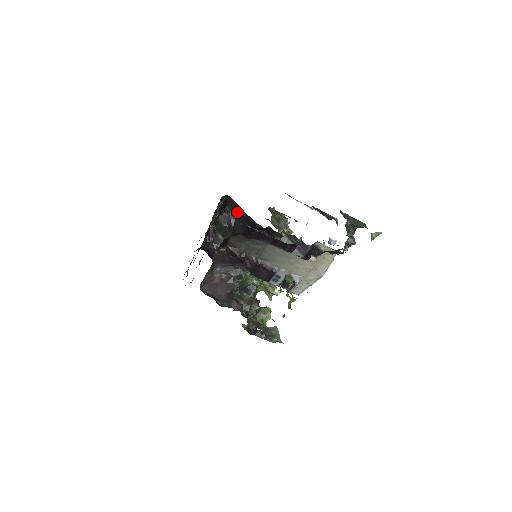
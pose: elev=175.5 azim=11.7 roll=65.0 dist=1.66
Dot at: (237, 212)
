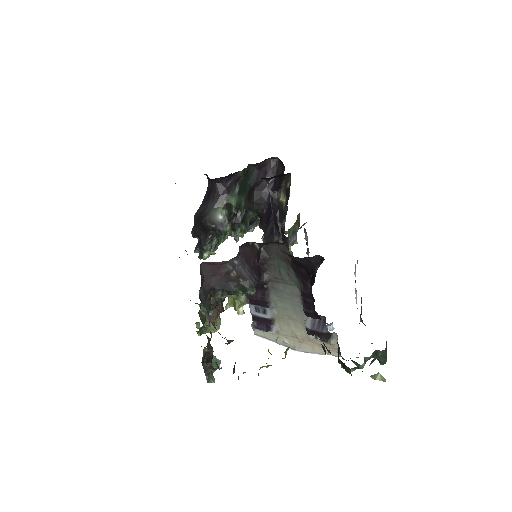
Dot at: (280, 194)
